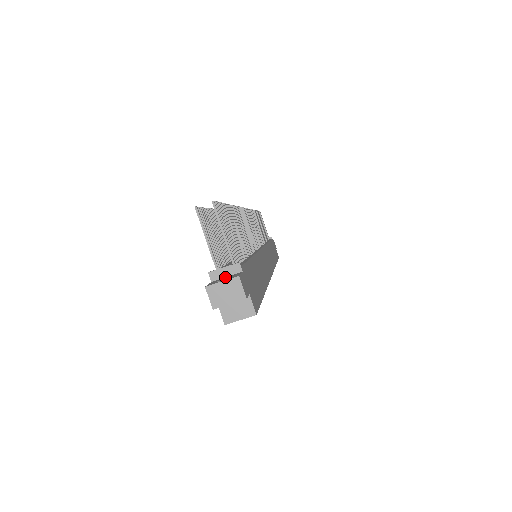
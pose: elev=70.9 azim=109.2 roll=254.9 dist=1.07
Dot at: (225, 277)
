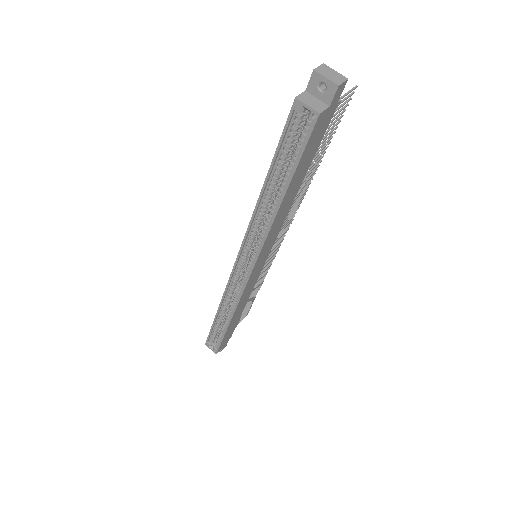
Dot at: occluded
